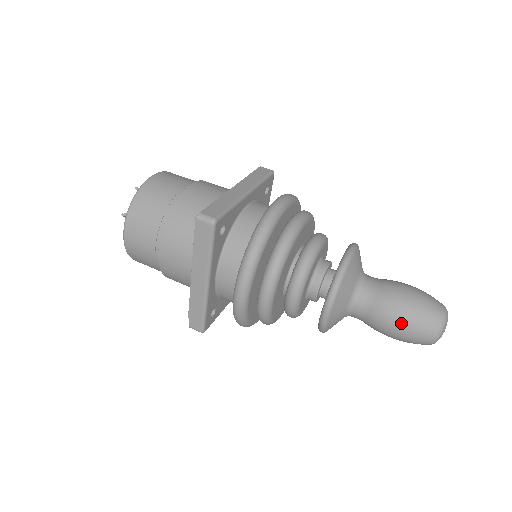
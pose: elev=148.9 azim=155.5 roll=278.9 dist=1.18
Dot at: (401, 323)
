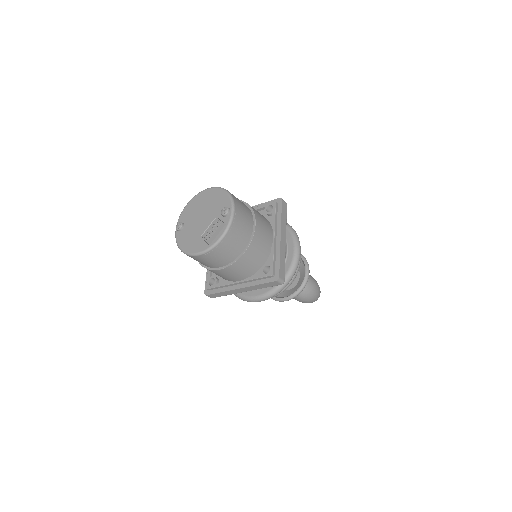
Dot at: (306, 300)
